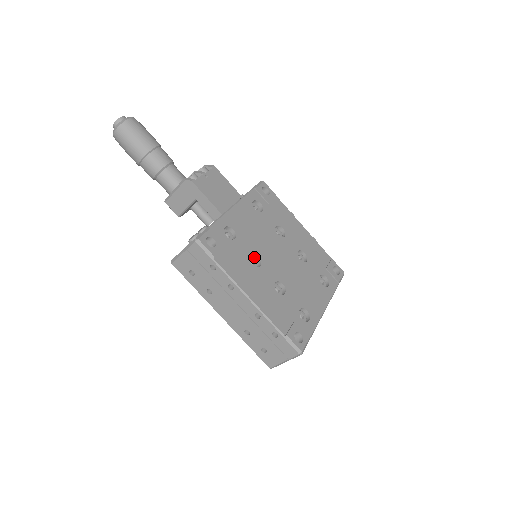
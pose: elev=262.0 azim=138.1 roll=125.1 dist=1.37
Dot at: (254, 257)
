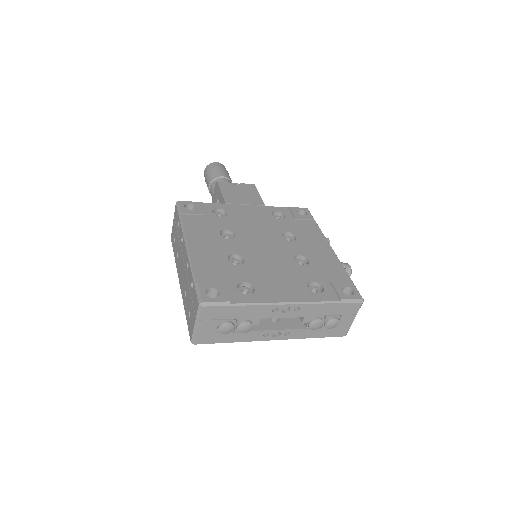
Dot at: (233, 236)
